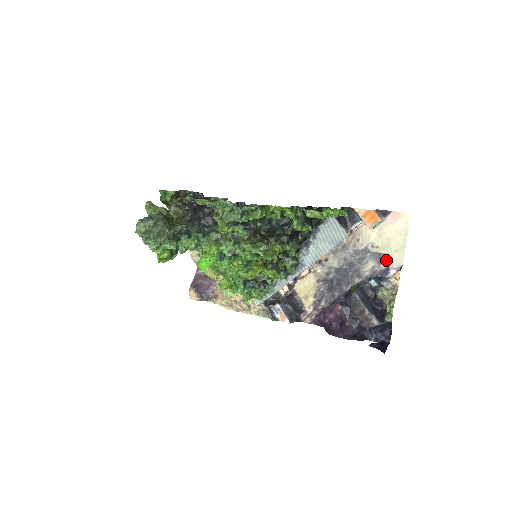
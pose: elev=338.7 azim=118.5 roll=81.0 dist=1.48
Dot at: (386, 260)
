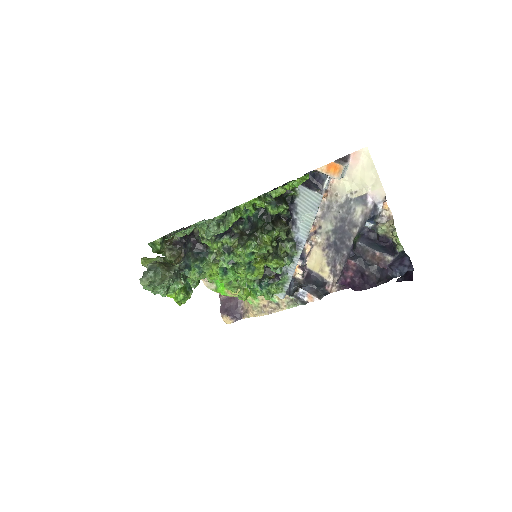
Dot at: (369, 199)
